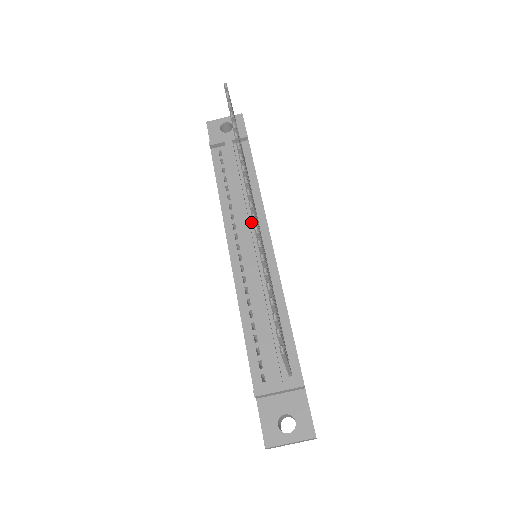
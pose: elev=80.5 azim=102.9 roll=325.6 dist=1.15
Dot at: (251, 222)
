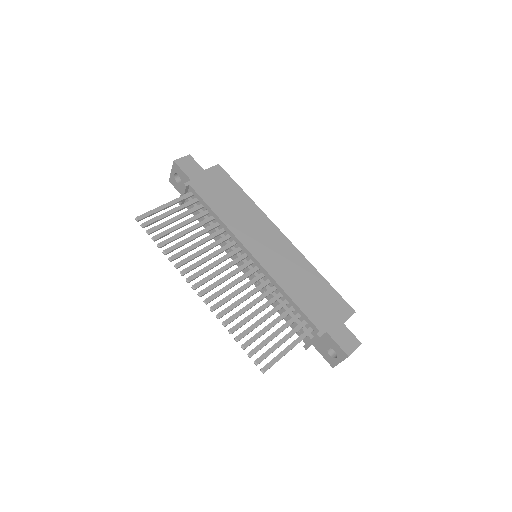
Dot at: occluded
